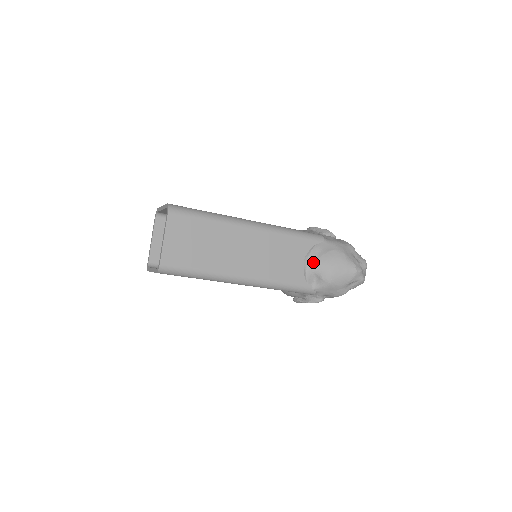
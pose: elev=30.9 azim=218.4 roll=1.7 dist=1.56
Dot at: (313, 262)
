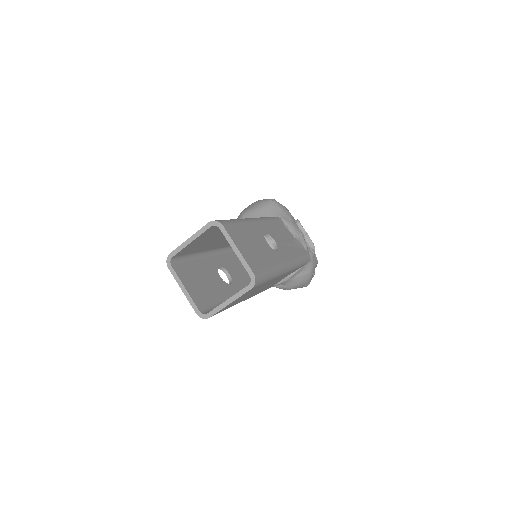
Dot at: (291, 280)
